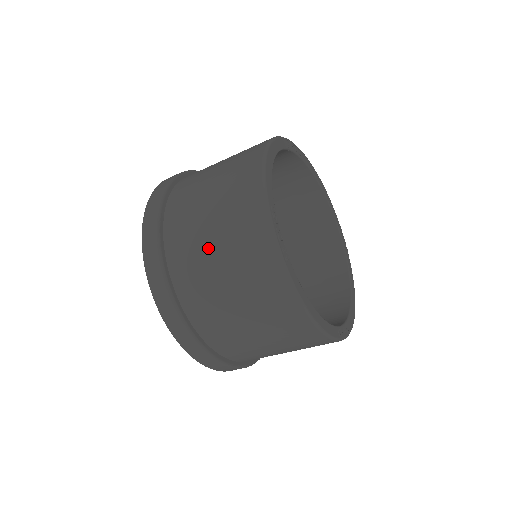
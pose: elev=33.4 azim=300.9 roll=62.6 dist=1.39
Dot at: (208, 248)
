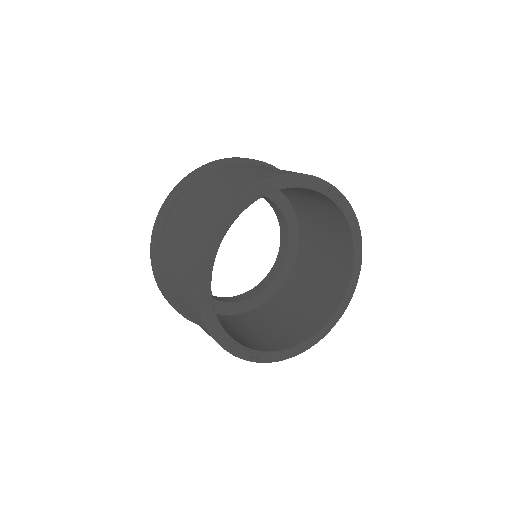
Dot at: occluded
